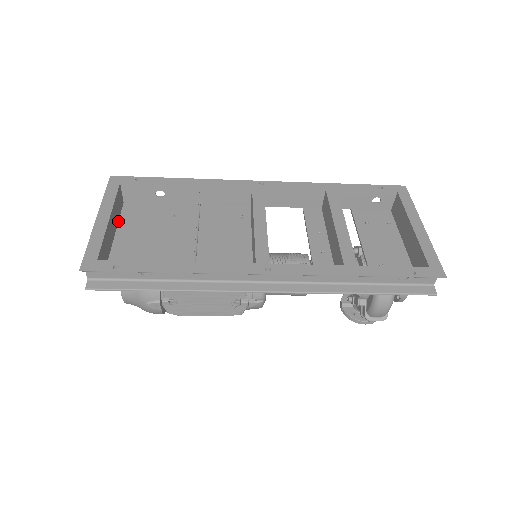
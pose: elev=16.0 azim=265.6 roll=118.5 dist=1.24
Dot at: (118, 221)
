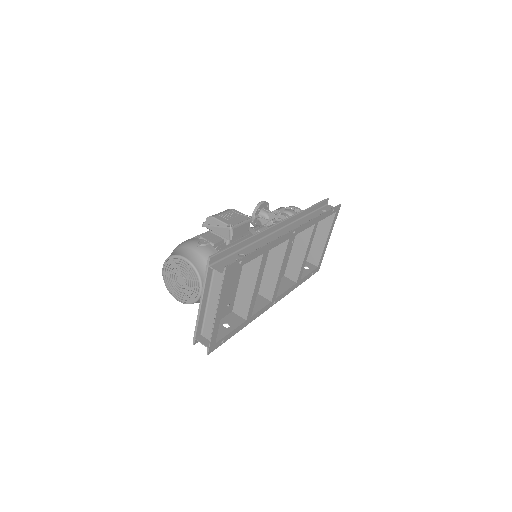
Dot at: (210, 284)
